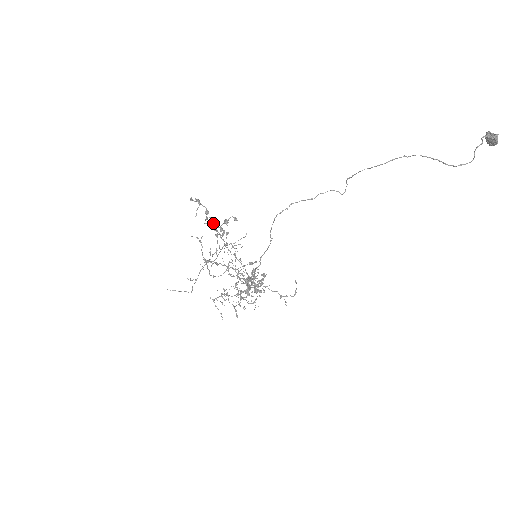
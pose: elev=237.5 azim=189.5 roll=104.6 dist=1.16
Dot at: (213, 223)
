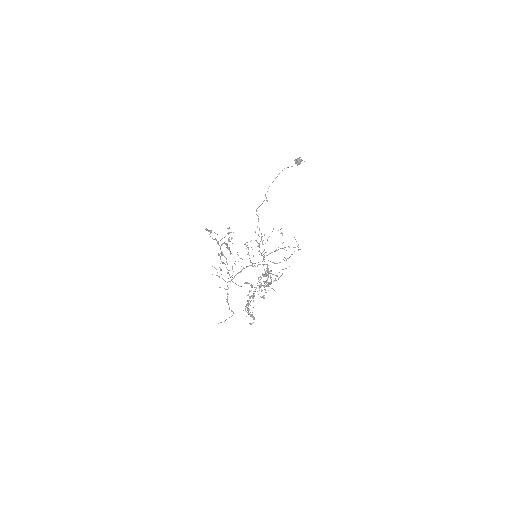
Dot at: (220, 249)
